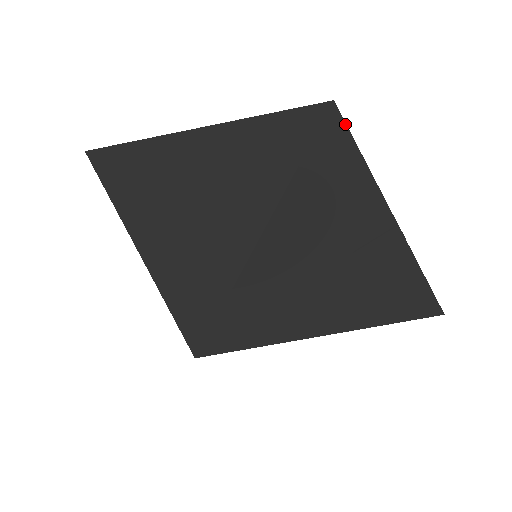
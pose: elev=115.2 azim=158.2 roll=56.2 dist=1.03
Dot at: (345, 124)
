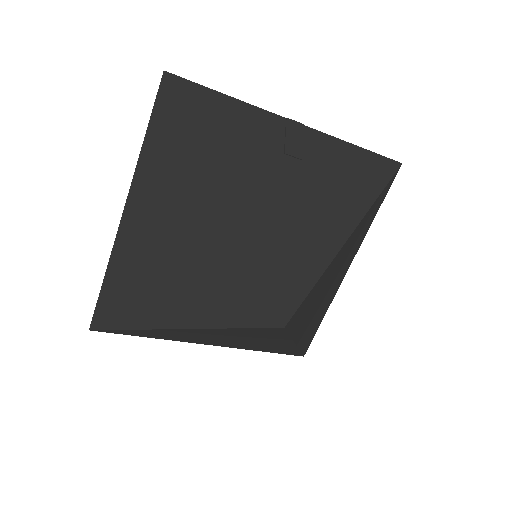
Dot at: (184, 79)
